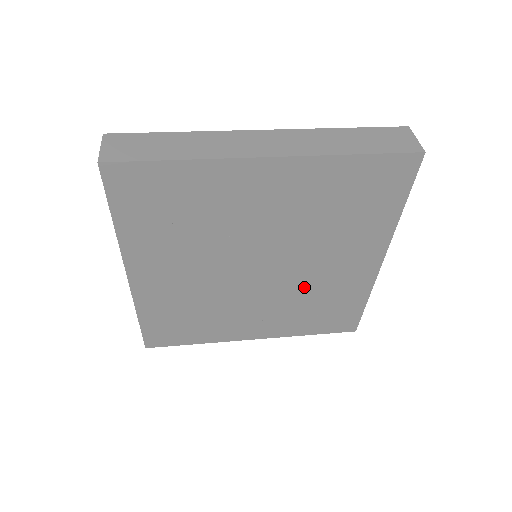
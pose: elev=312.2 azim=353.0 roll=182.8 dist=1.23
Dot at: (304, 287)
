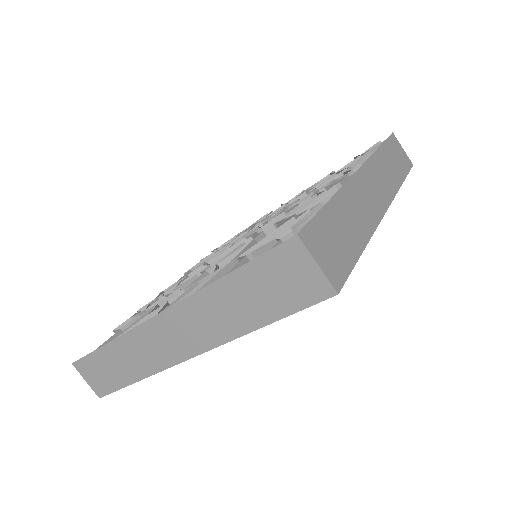
Dot at: occluded
